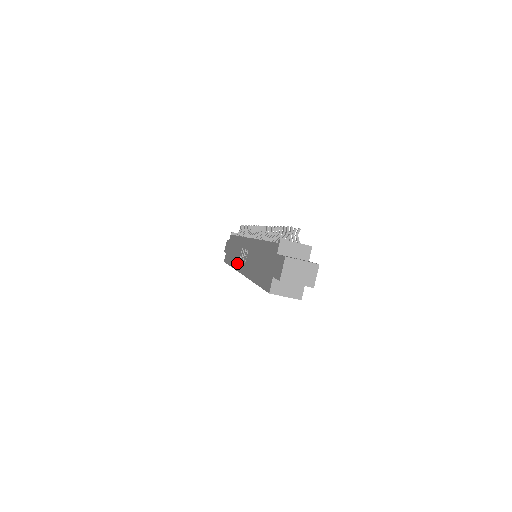
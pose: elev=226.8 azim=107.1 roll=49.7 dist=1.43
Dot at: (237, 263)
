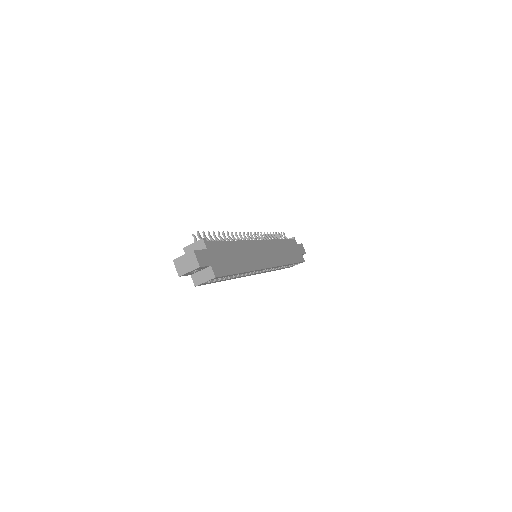
Dot at: occluded
